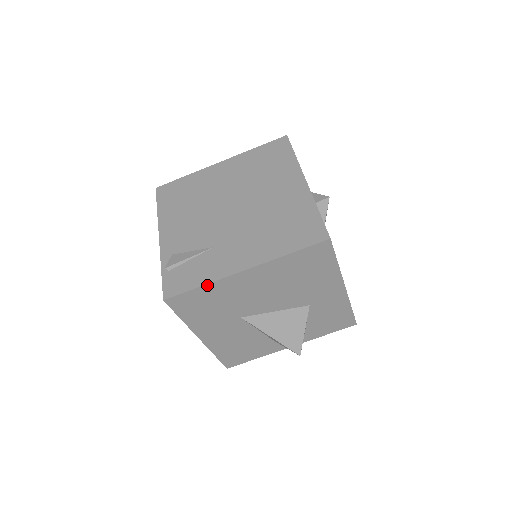
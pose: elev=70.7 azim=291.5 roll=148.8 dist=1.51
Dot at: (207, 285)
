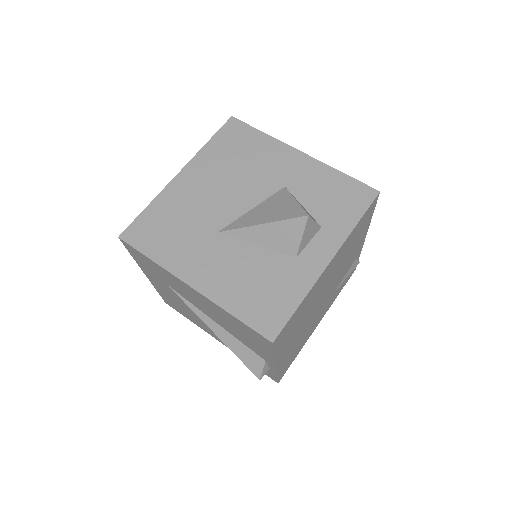
Dot at: (153, 203)
